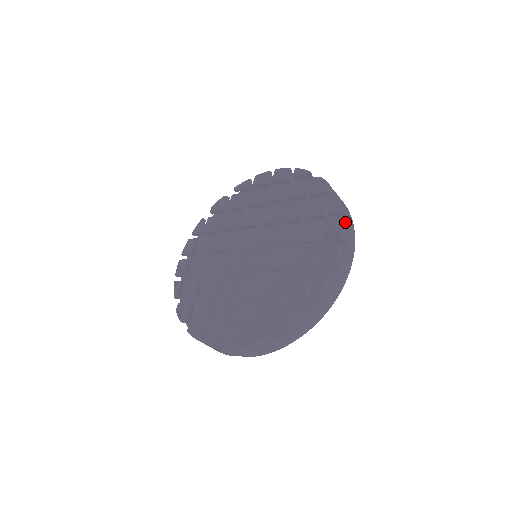
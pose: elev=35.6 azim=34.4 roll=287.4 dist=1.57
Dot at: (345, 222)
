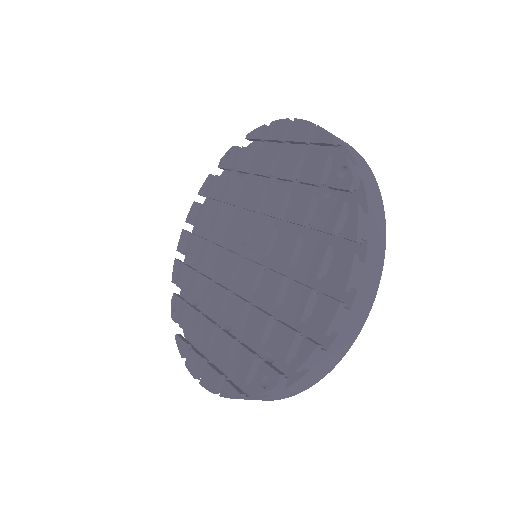
Dot at: (363, 253)
